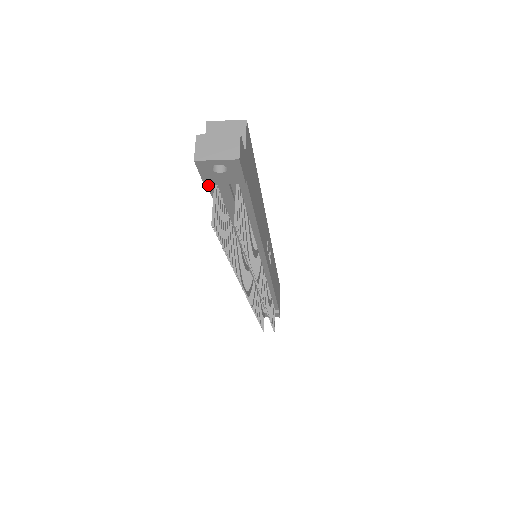
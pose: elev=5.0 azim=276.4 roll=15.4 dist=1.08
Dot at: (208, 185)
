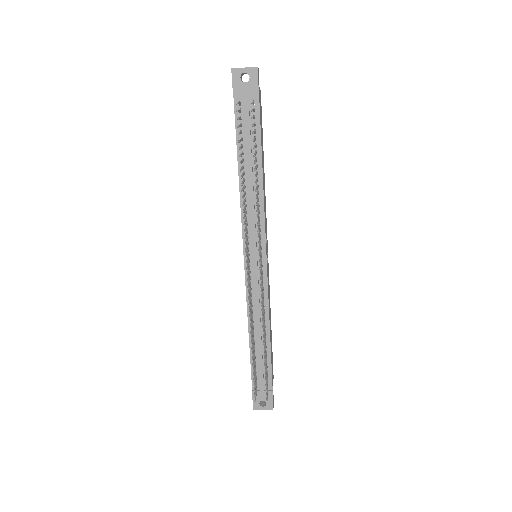
Dot at: (235, 105)
